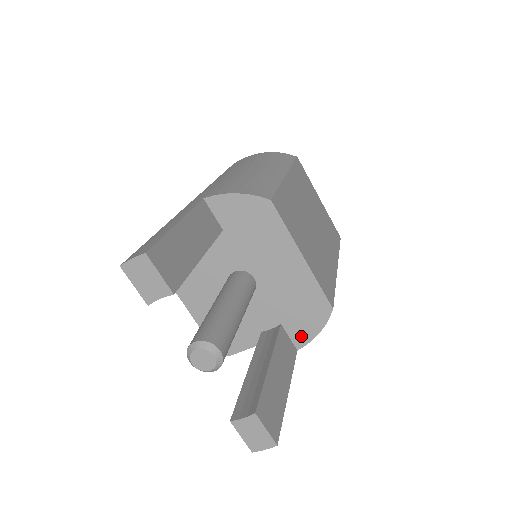
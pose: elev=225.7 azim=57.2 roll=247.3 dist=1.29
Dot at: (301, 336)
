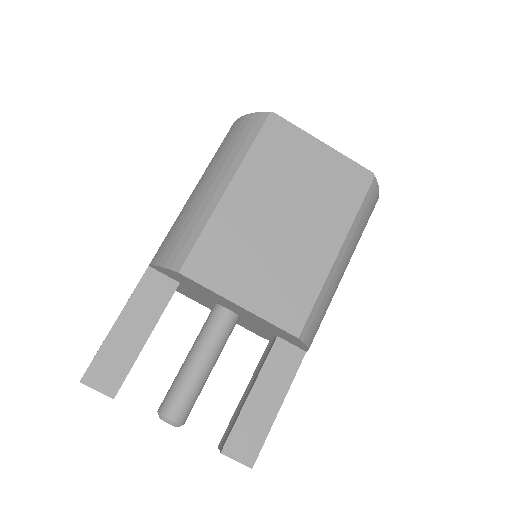
Dot at: (298, 345)
